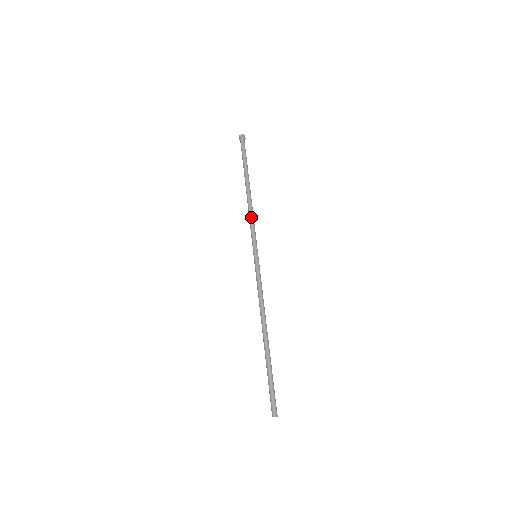
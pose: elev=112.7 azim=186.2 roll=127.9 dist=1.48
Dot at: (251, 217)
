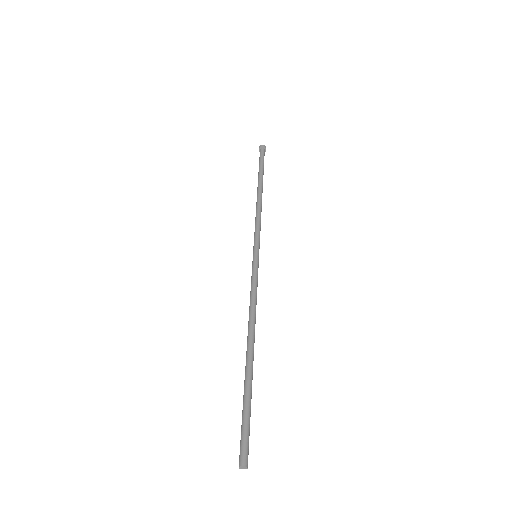
Dot at: (255, 217)
